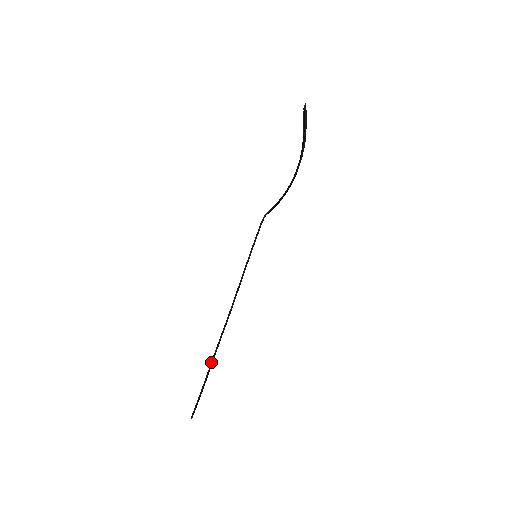
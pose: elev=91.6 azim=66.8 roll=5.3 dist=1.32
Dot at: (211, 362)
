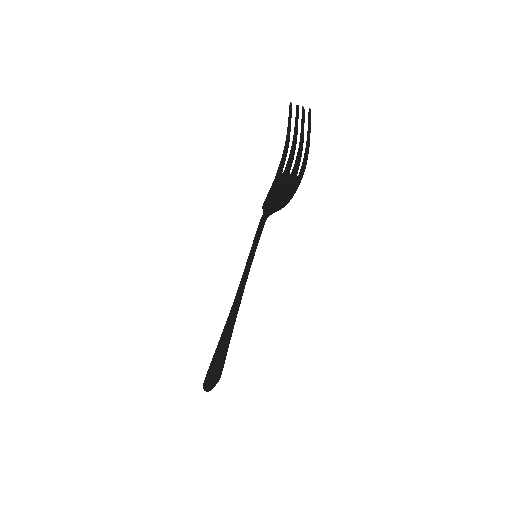
Dot at: (217, 346)
